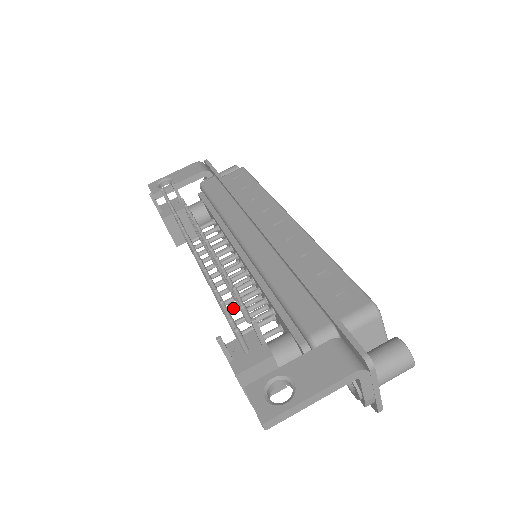
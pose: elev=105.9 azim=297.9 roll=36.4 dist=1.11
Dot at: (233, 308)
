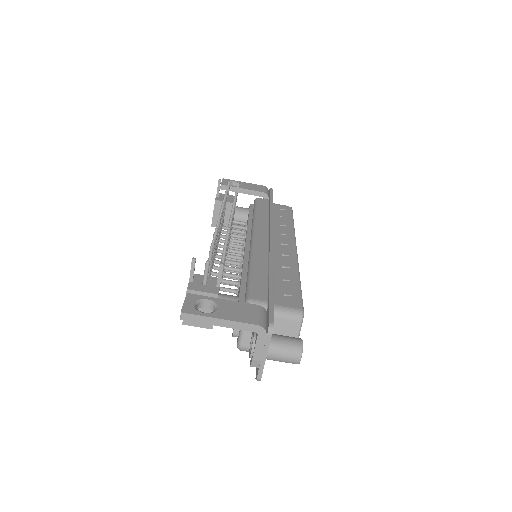
Dot at: occluded
